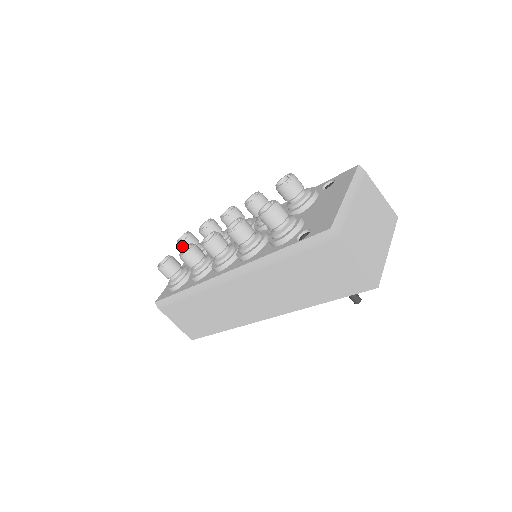
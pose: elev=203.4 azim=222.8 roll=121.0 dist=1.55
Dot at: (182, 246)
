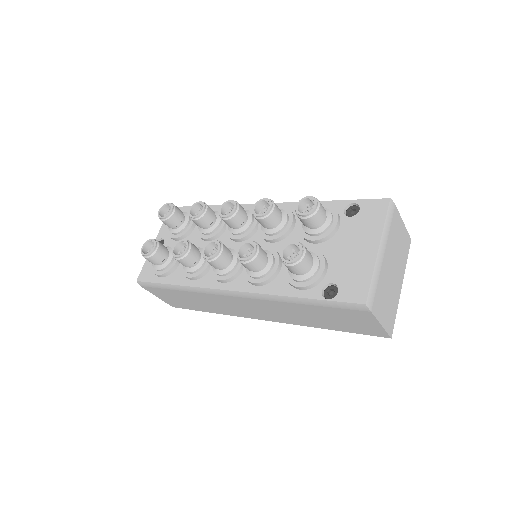
Dot at: (165, 222)
